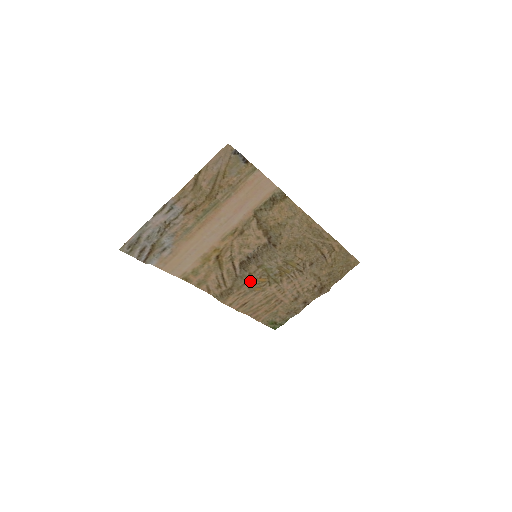
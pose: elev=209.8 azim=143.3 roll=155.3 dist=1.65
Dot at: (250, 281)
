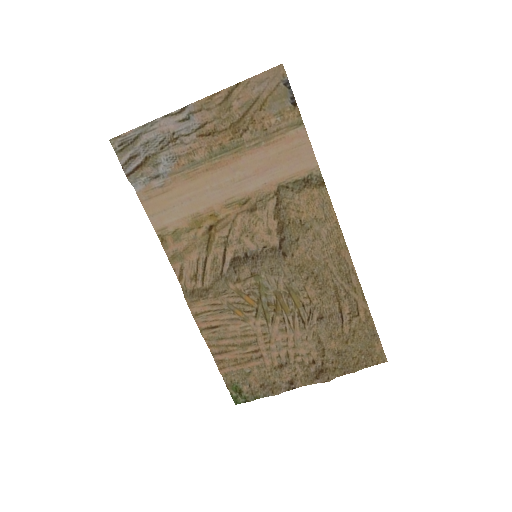
Dot at: (234, 292)
